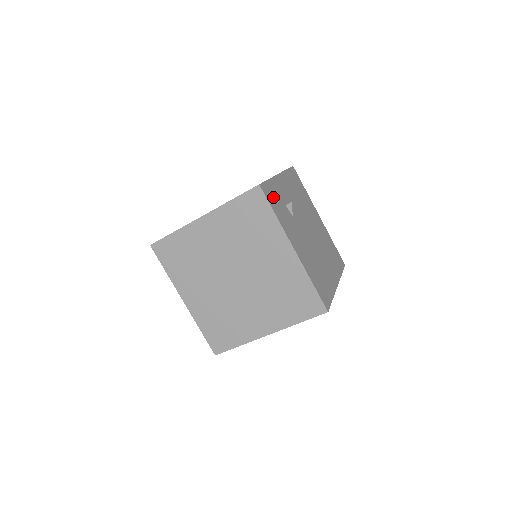
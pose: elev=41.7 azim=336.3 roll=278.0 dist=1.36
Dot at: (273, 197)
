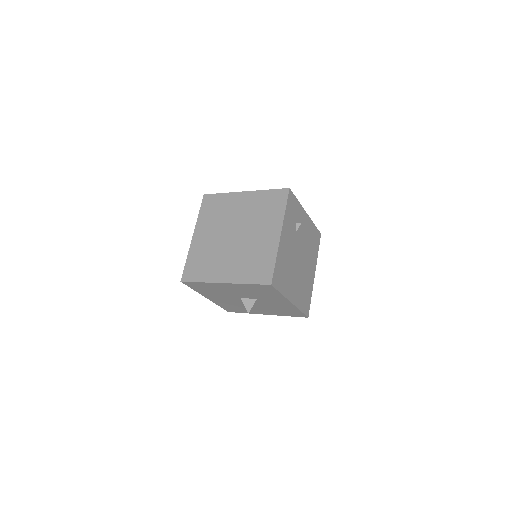
Dot at: (292, 206)
